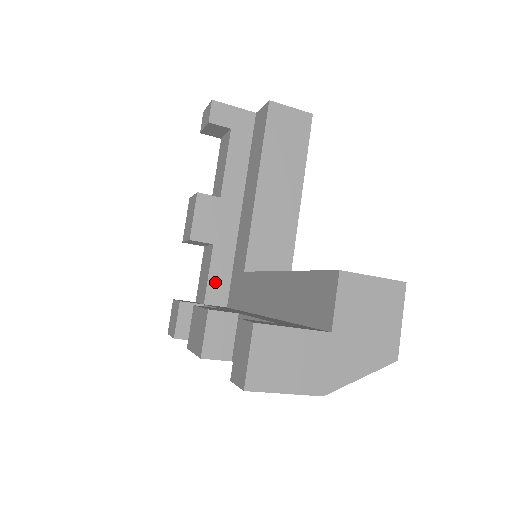
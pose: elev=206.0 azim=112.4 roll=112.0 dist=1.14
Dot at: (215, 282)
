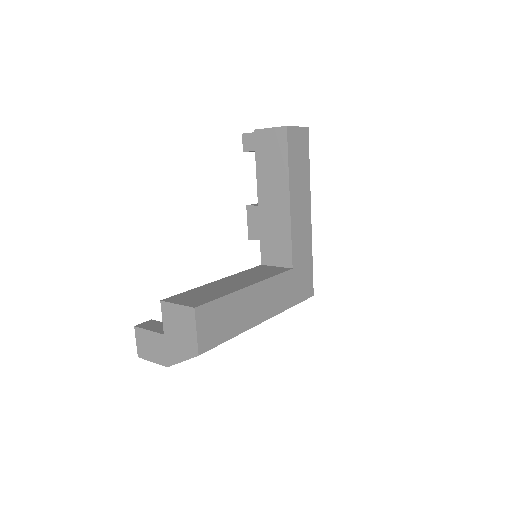
Dot at: occluded
